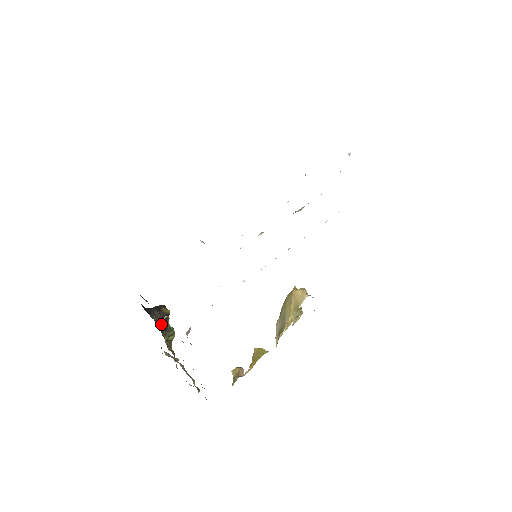
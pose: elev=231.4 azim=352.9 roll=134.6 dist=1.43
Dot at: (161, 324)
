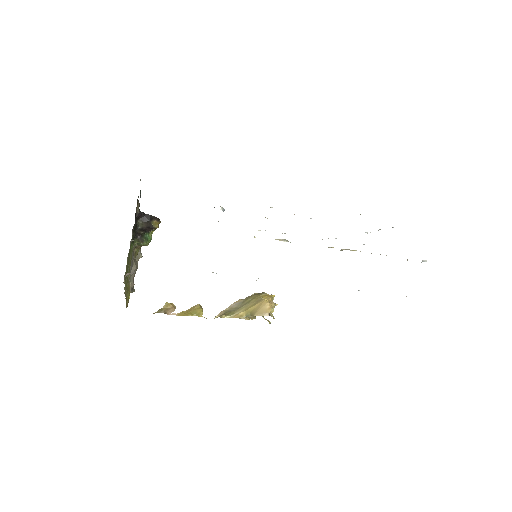
Dot at: (142, 231)
